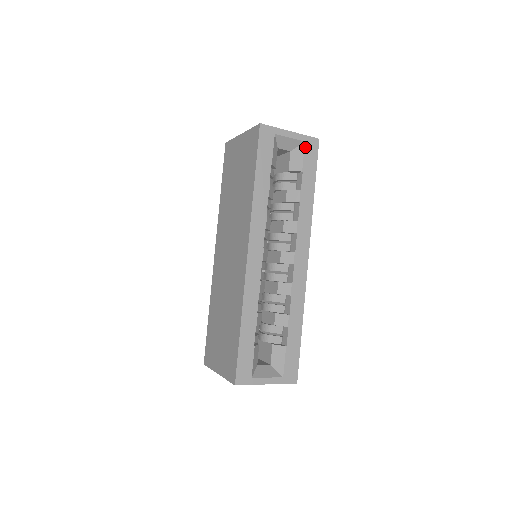
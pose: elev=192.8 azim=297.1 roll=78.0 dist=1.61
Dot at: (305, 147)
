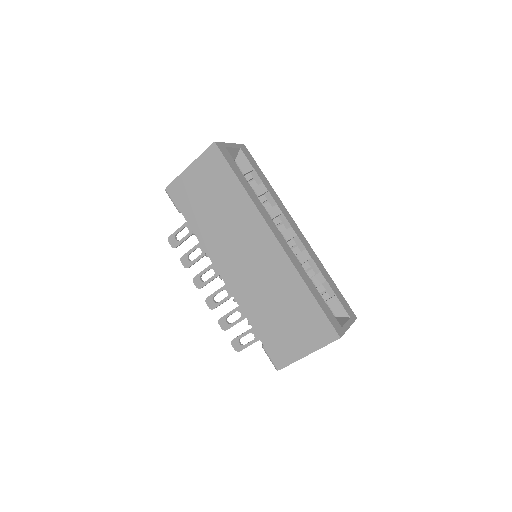
Dot at: (243, 152)
